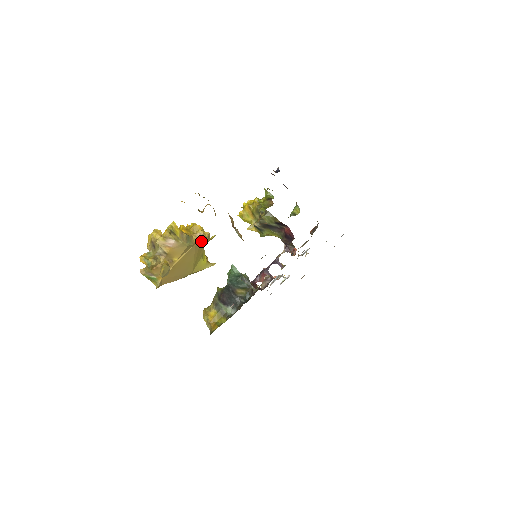
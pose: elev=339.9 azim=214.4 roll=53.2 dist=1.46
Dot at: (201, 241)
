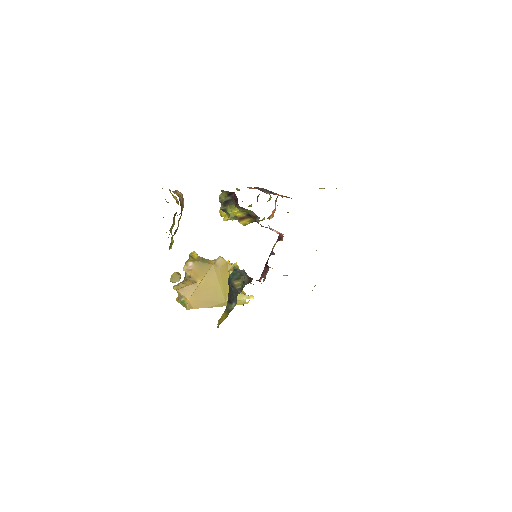
Dot at: (221, 265)
